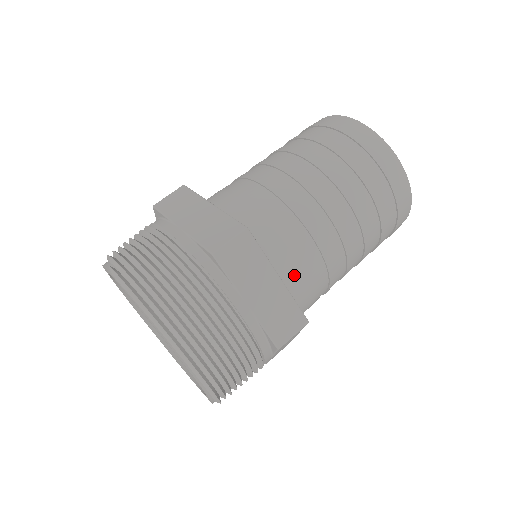
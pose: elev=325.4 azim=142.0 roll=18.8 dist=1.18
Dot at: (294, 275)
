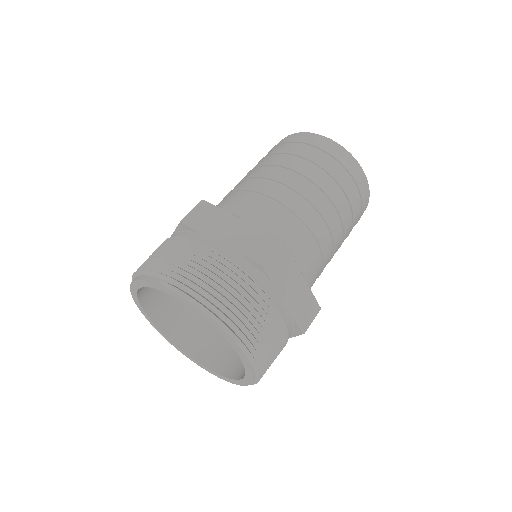
Dot at: (307, 272)
